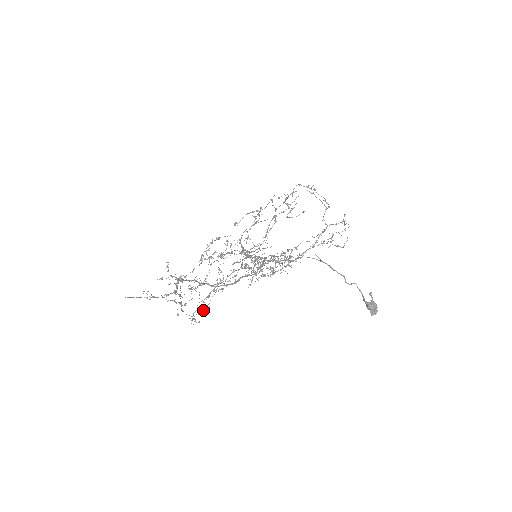
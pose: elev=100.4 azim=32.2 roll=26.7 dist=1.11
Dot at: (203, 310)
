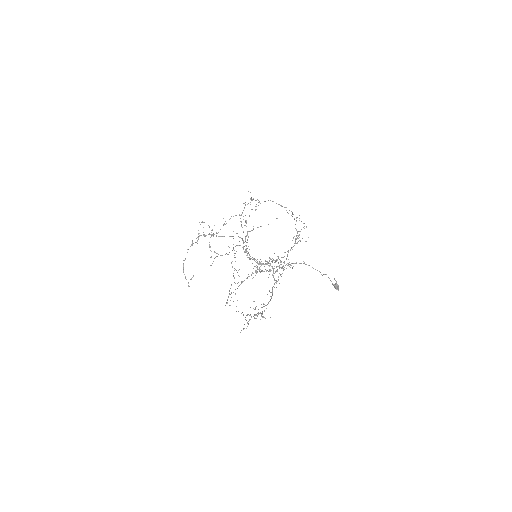
Dot at: occluded
